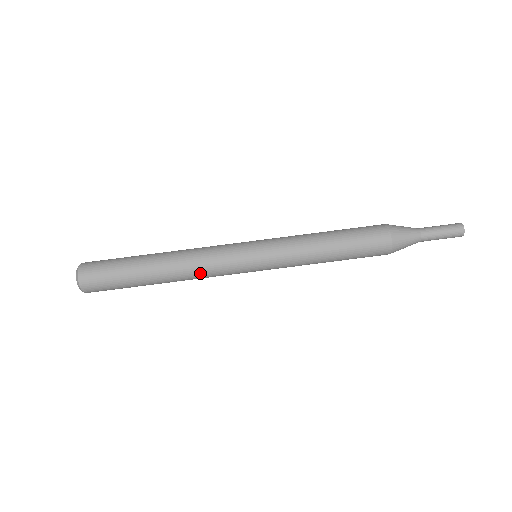
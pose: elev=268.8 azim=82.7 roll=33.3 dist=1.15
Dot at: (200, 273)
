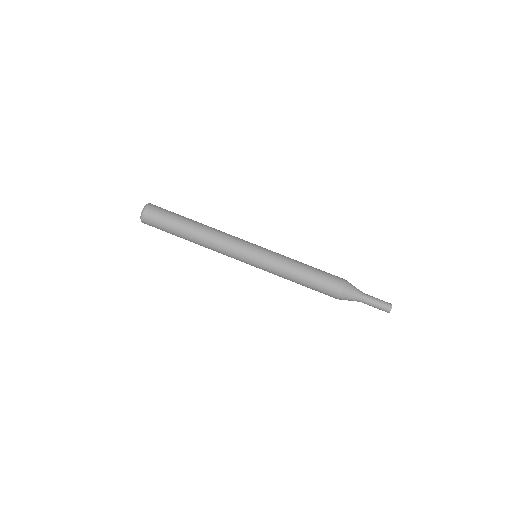
Dot at: (216, 251)
